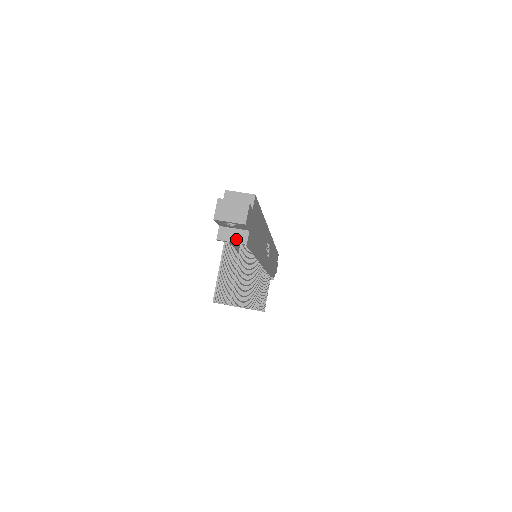
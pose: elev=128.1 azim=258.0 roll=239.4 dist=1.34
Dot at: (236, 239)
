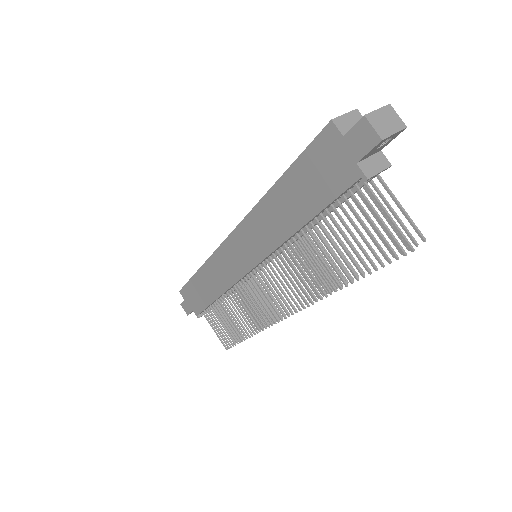
Dot at: (380, 166)
